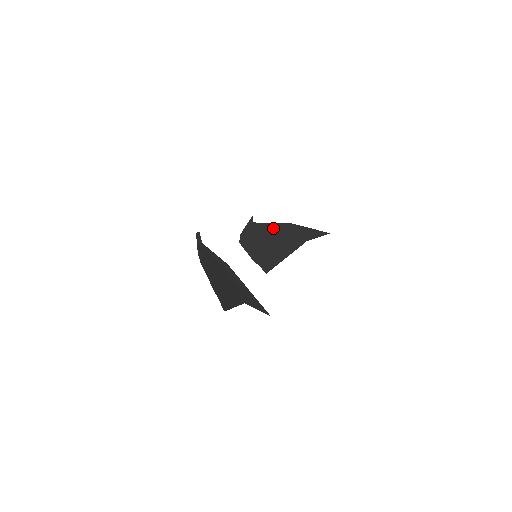
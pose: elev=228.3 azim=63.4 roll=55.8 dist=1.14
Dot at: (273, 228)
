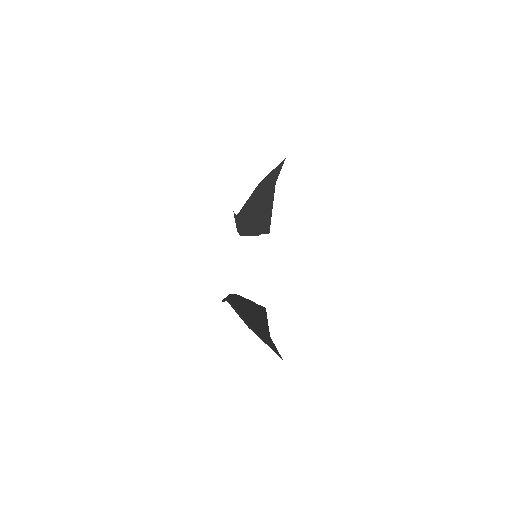
Dot at: (250, 203)
